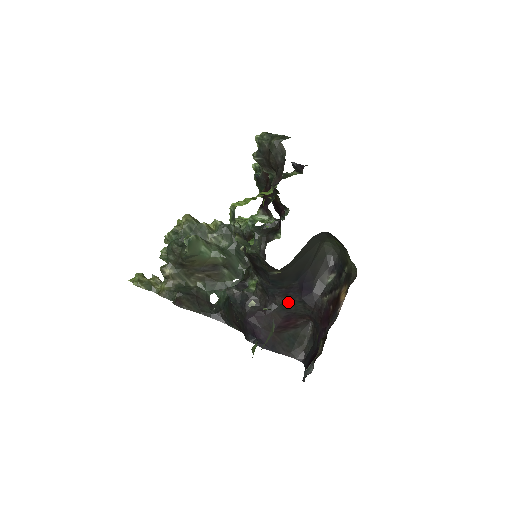
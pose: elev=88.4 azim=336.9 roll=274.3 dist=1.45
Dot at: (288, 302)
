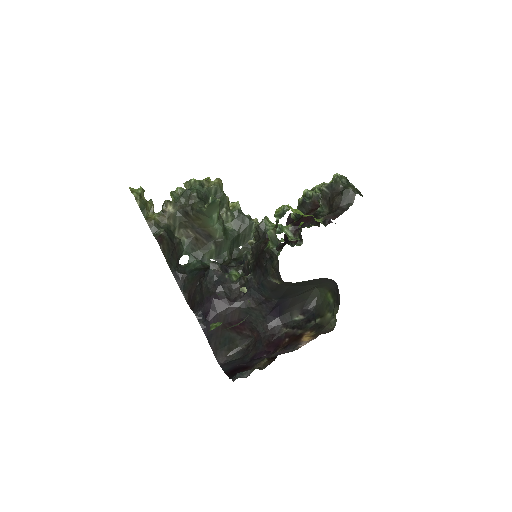
Dot at: (255, 310)
